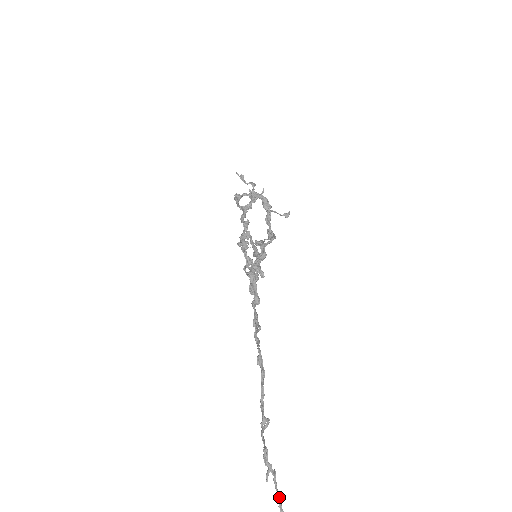
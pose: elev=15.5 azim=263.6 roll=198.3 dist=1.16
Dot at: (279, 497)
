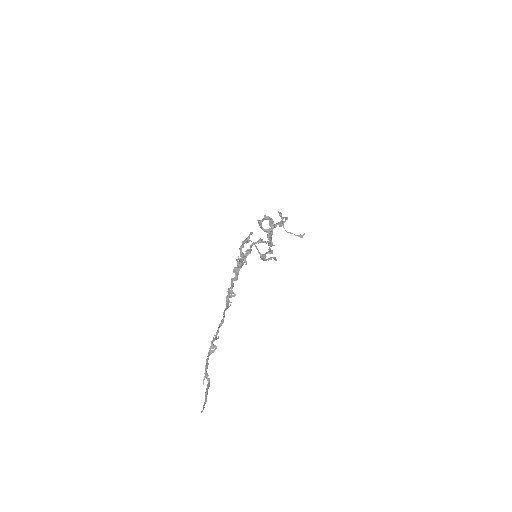
Dot at: (206, 394)
